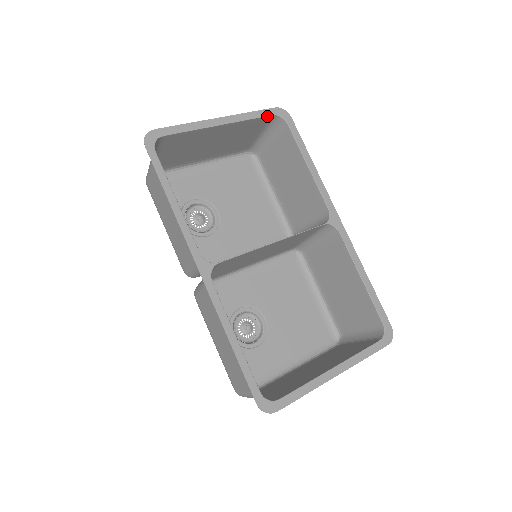
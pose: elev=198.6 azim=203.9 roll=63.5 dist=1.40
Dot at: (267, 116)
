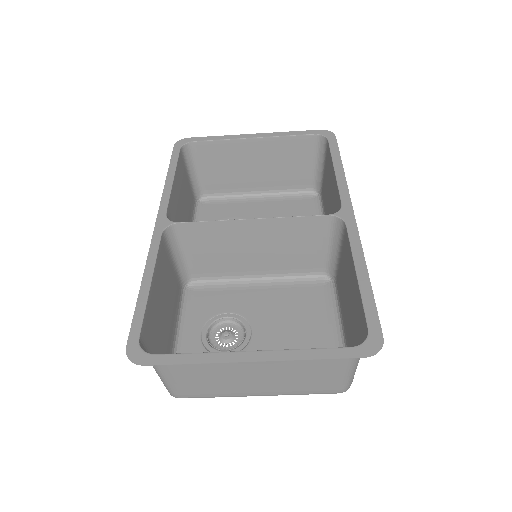
Dot at: (307, 135)
